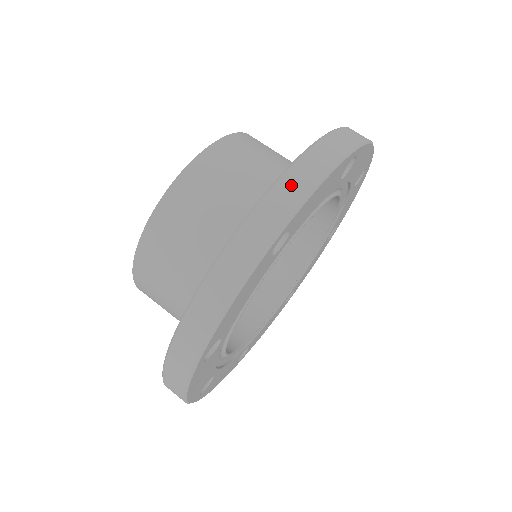
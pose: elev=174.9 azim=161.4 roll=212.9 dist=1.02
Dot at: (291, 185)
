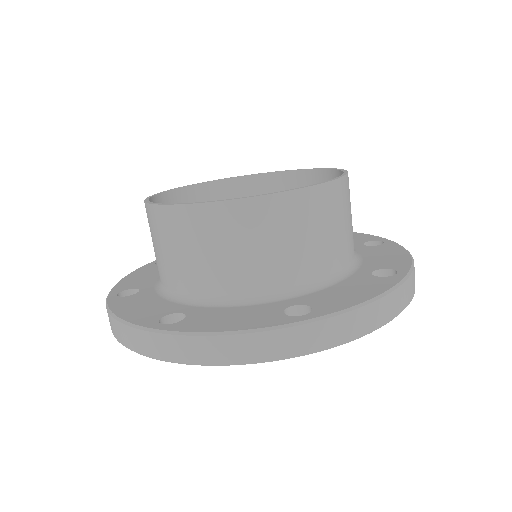
Dot at: (195, 348)
